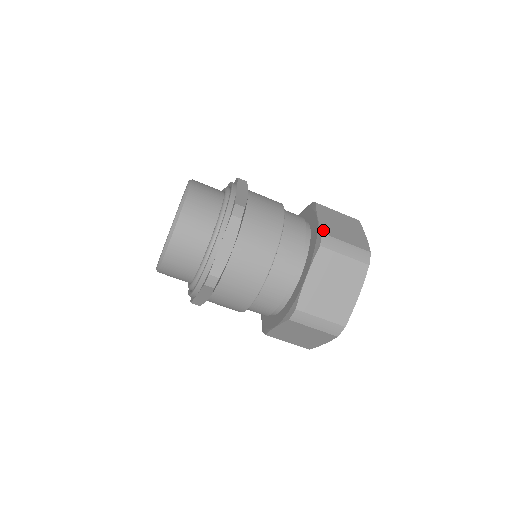
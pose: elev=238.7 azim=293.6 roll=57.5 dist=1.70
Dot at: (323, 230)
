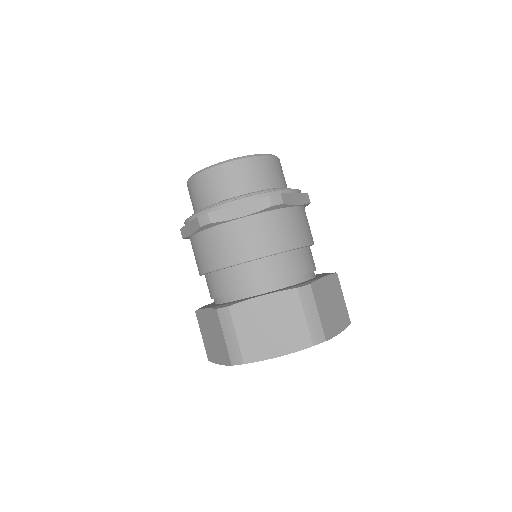
Dot at: occluded
